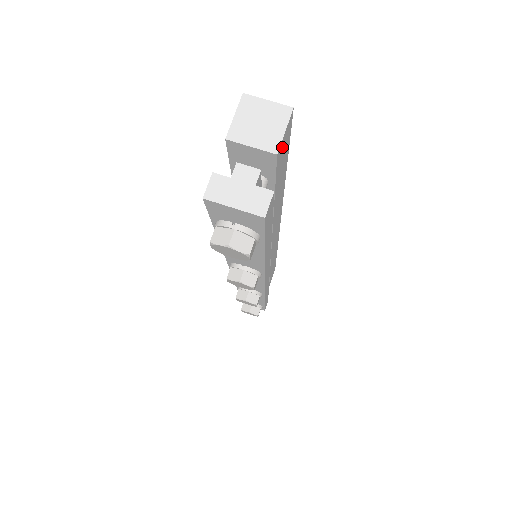
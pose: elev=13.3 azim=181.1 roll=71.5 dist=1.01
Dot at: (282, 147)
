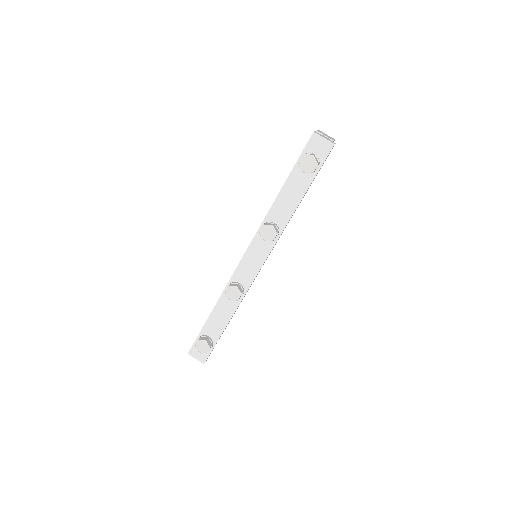
Dot at: occluded
